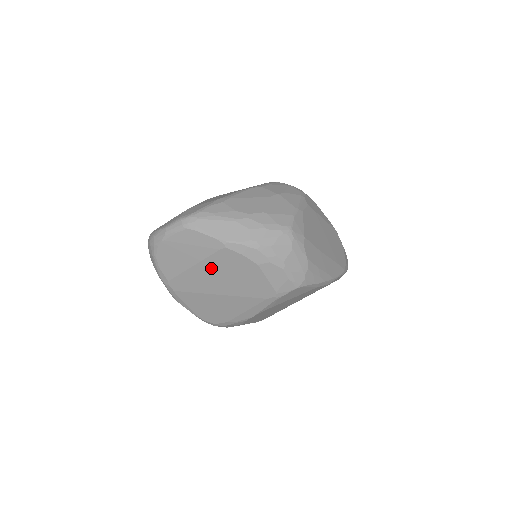
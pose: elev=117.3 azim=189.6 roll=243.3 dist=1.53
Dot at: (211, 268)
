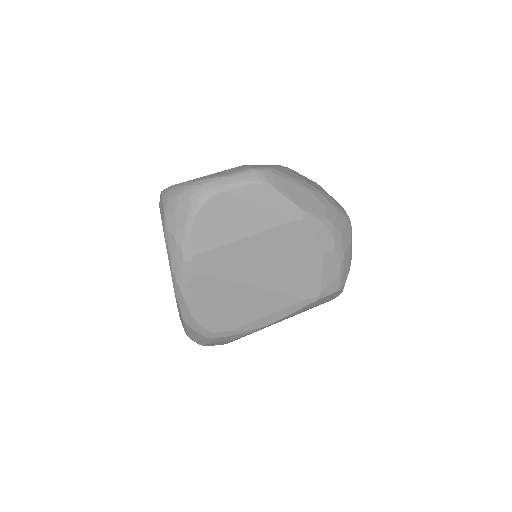
Dot at: (266, 245)
